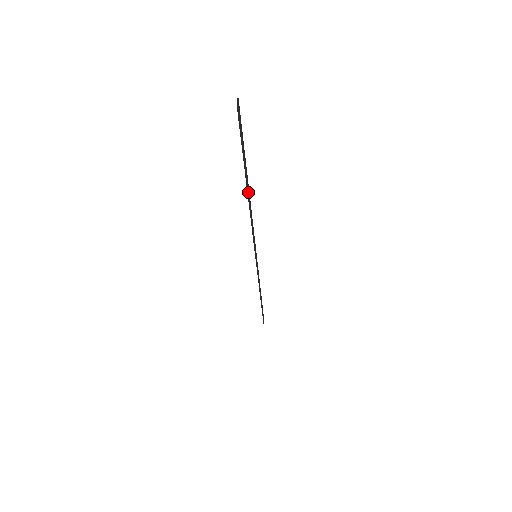
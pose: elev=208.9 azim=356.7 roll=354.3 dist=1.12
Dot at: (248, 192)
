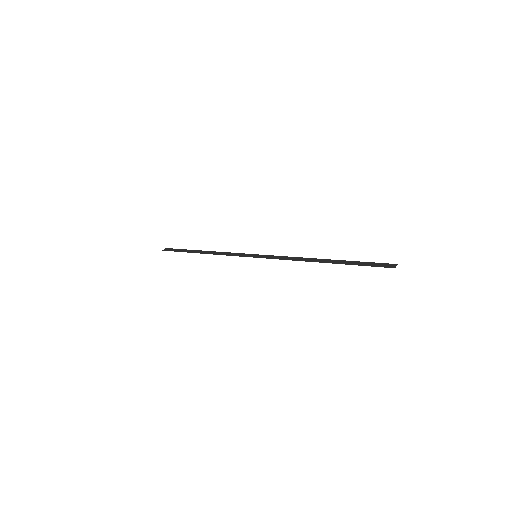
Dot at: (322, 260)
